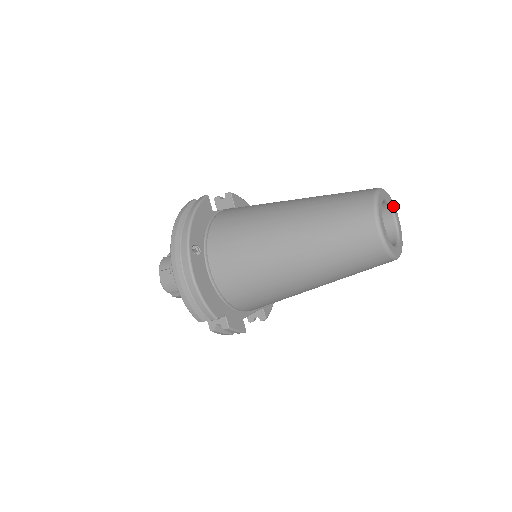
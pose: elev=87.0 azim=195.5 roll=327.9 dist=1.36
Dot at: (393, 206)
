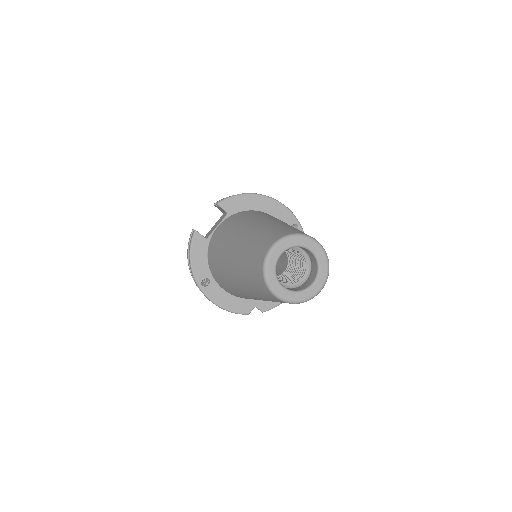
Dot at: (301, 242)
